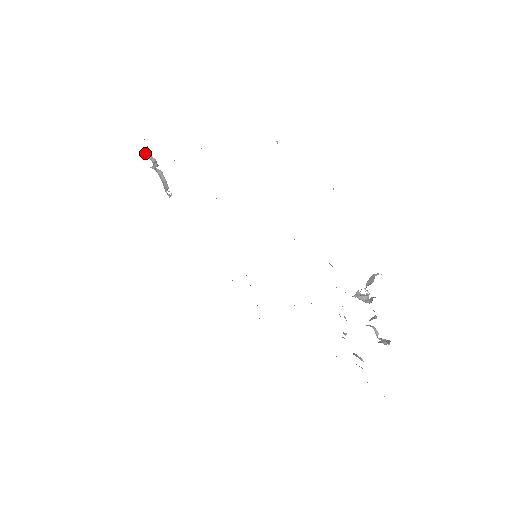
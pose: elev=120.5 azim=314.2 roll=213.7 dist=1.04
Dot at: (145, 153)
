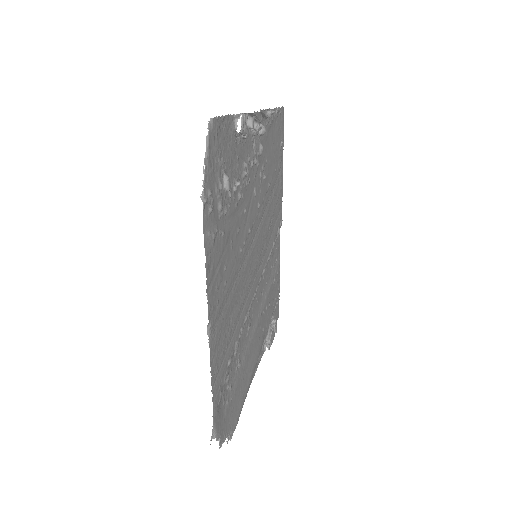
Dot at: occluded
